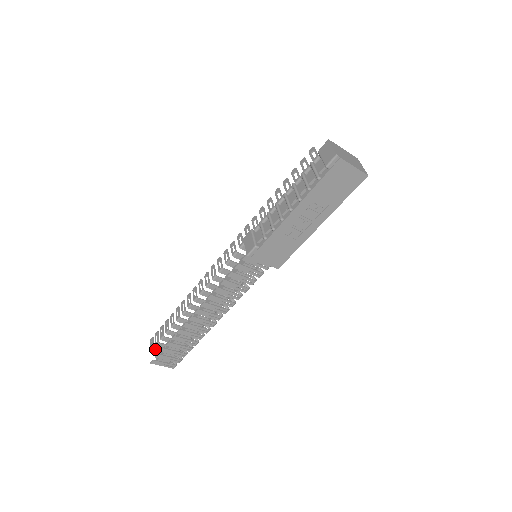
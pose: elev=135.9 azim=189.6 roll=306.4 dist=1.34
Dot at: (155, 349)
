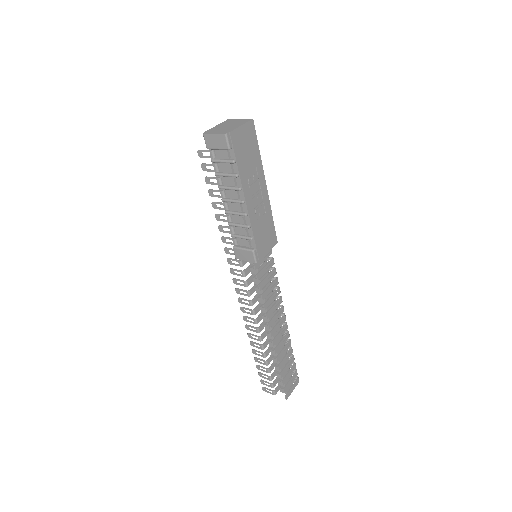
Dot at: (275, 390)
